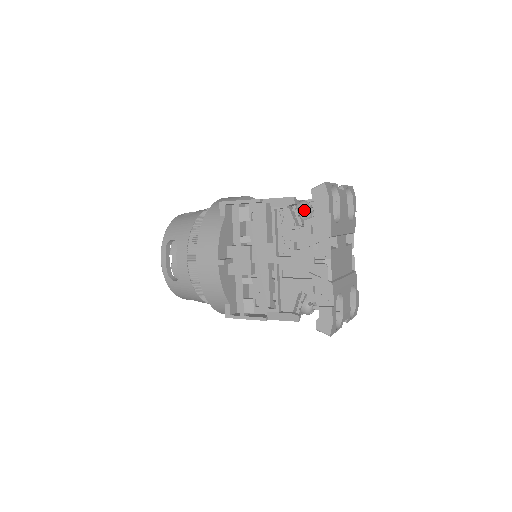
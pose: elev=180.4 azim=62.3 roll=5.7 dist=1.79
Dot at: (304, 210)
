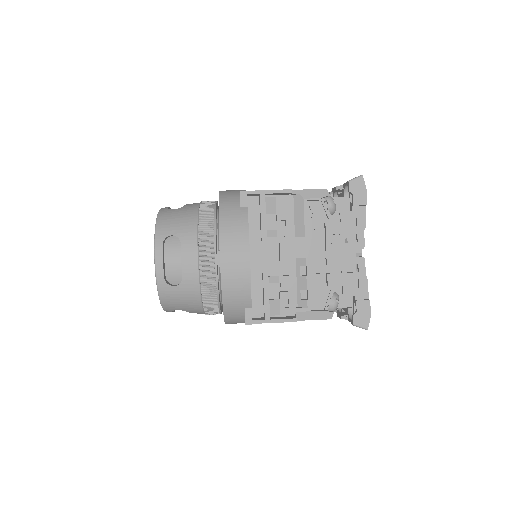
Dot at: (332, 203)
